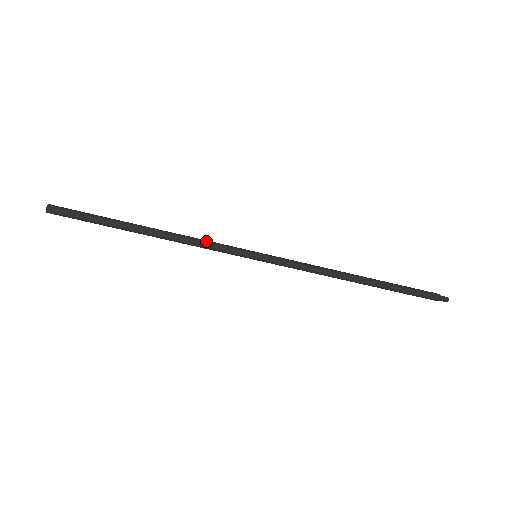
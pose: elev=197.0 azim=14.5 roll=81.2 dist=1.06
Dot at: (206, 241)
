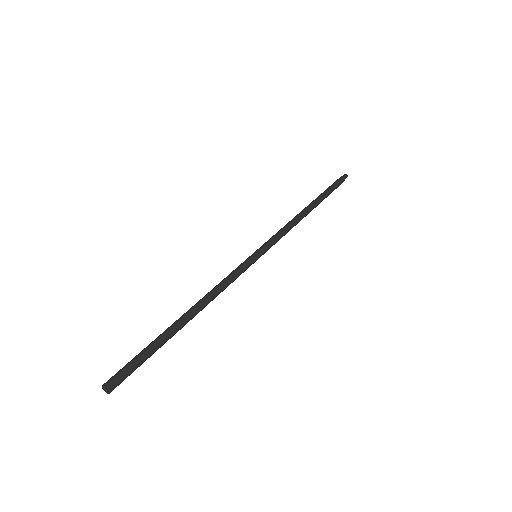
Dot at: (222, 280)
